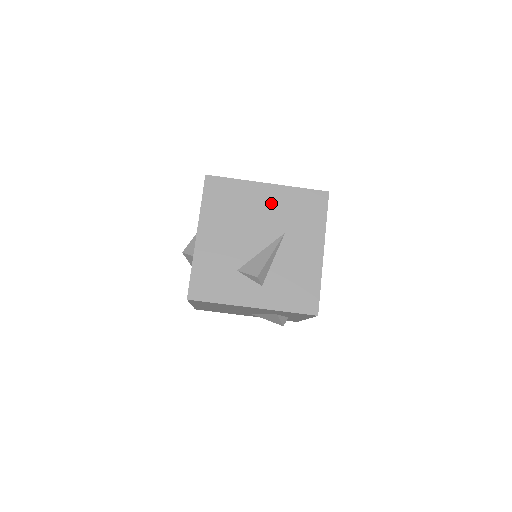
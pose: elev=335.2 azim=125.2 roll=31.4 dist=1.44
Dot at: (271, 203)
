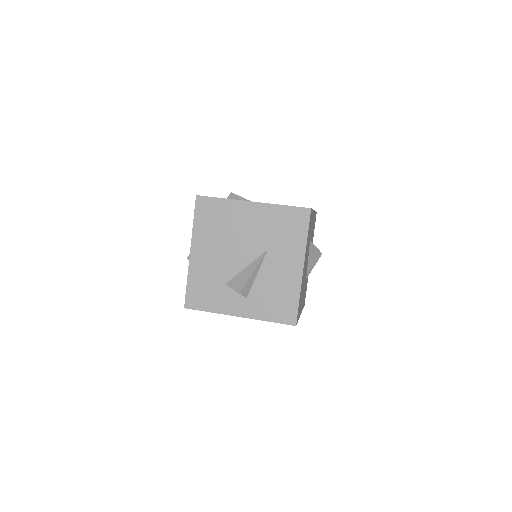
Dot at: (255, 221)
